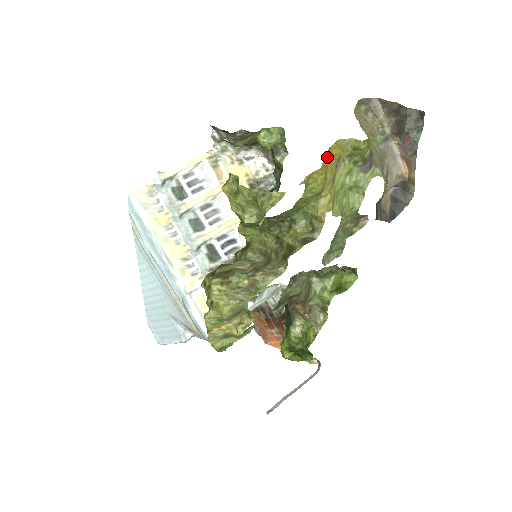
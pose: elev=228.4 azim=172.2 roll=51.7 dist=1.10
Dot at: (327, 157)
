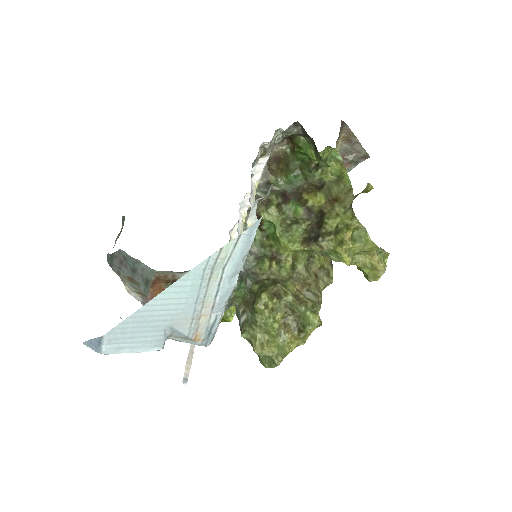
Dot at: occluded
